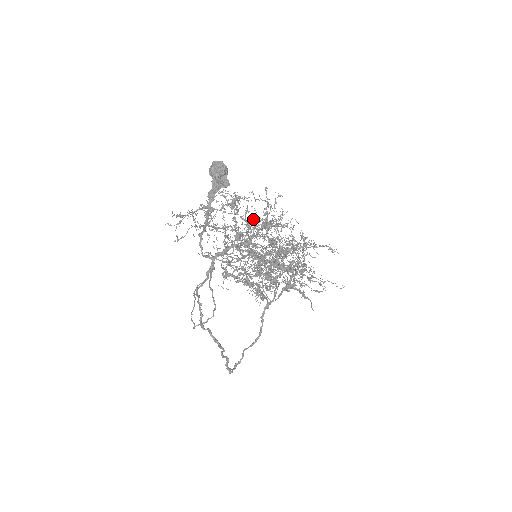
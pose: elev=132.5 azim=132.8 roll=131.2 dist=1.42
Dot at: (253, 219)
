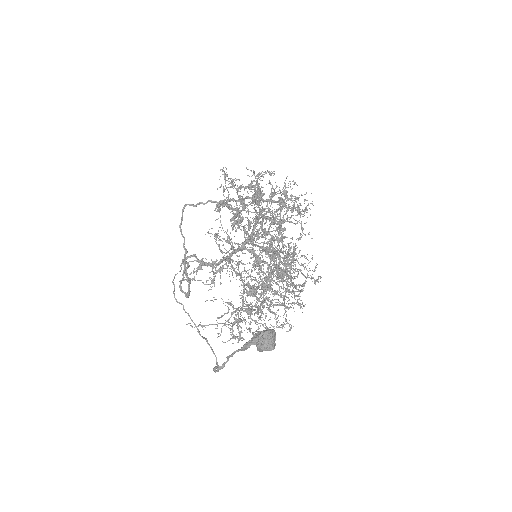
Dot at: (270, 311)
